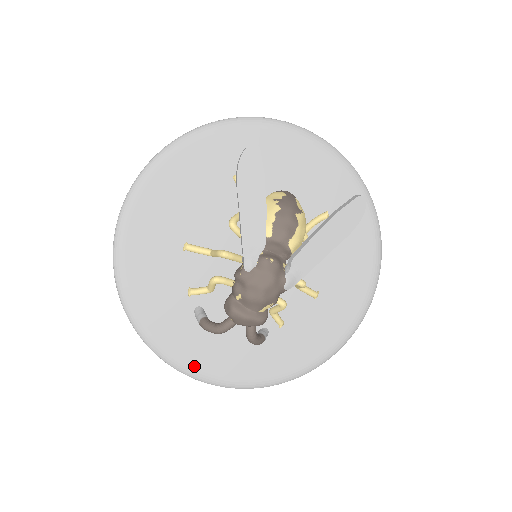
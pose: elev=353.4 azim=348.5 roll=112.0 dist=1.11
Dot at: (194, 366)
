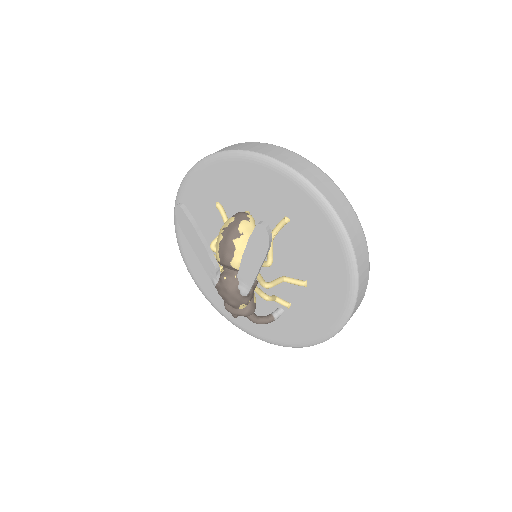
Dot at: (249, 330)
